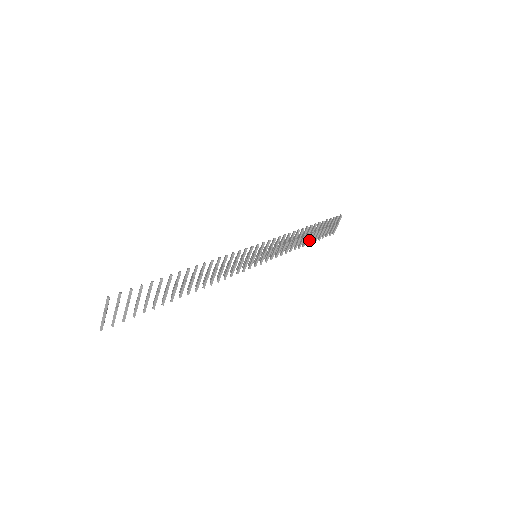
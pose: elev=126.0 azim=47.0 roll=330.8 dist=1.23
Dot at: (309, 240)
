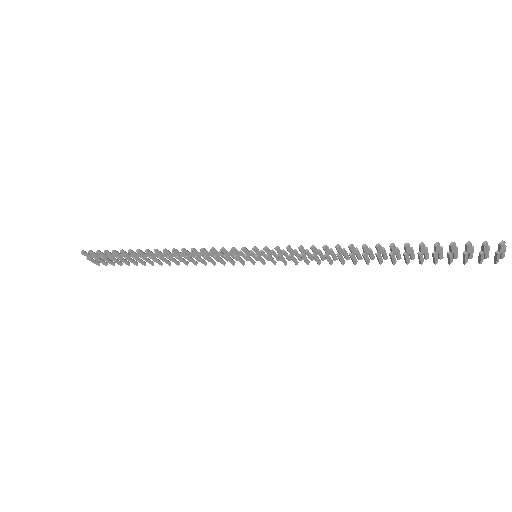
Dot at: (391, 260)
